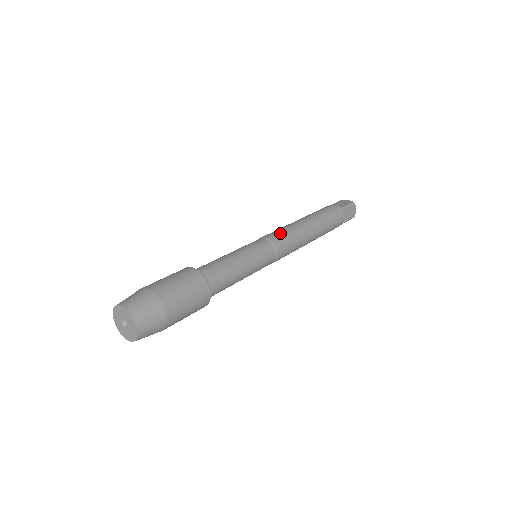
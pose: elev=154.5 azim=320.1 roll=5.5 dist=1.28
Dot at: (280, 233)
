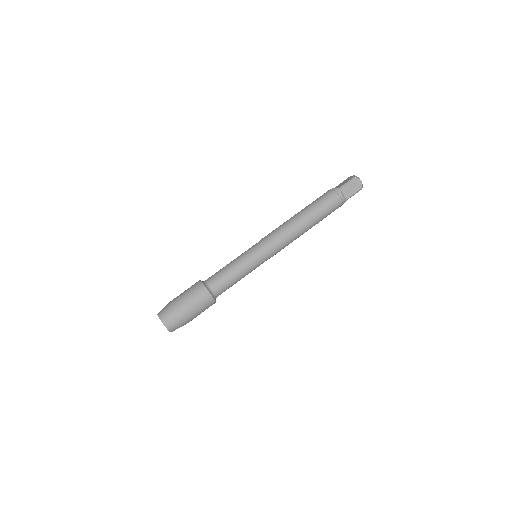
Dot at: (281, 245)
